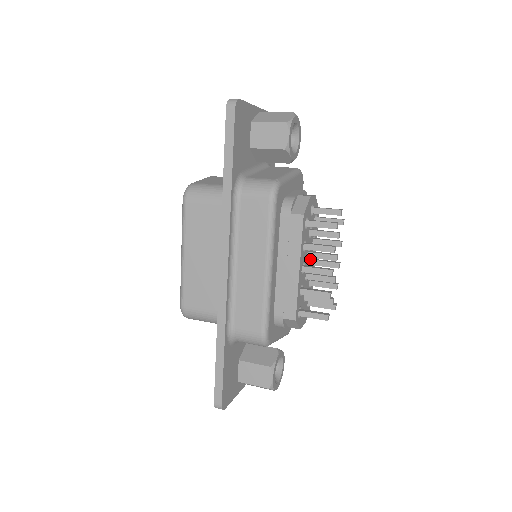
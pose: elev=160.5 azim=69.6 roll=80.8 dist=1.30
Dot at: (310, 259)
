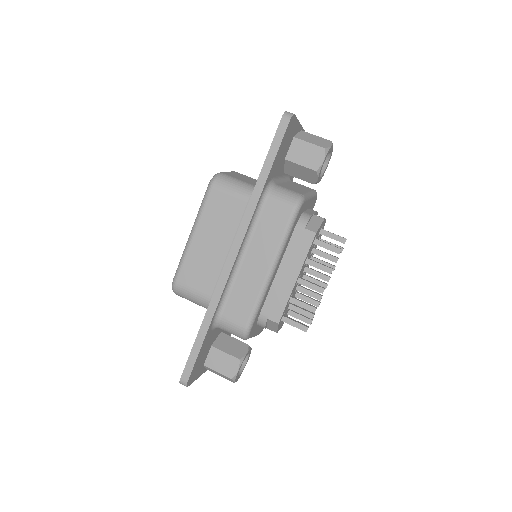
Dot at: (303, 273)
